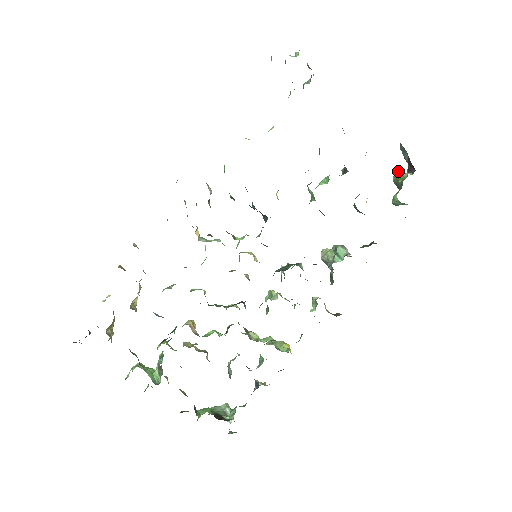
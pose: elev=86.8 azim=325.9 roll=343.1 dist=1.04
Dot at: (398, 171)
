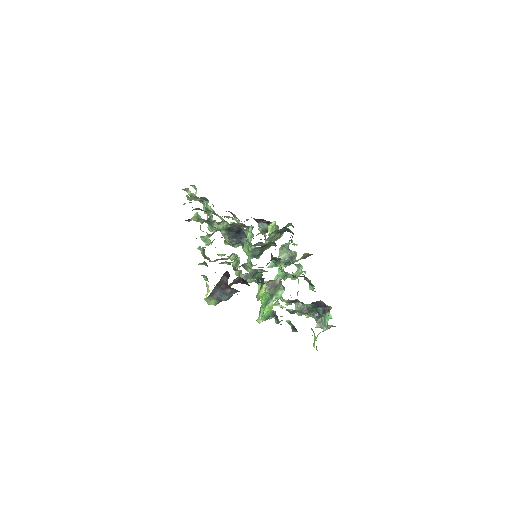
Dot at: (270, 223)
